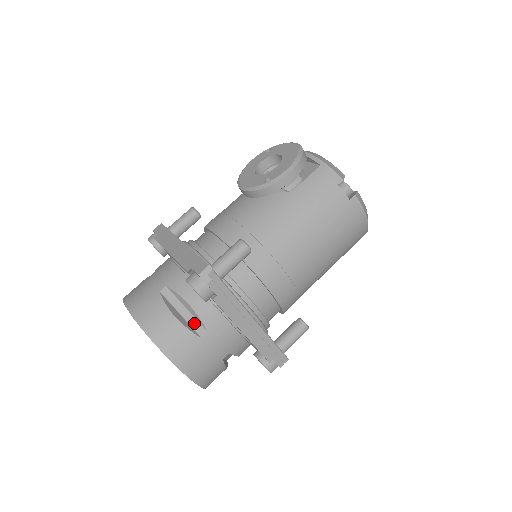
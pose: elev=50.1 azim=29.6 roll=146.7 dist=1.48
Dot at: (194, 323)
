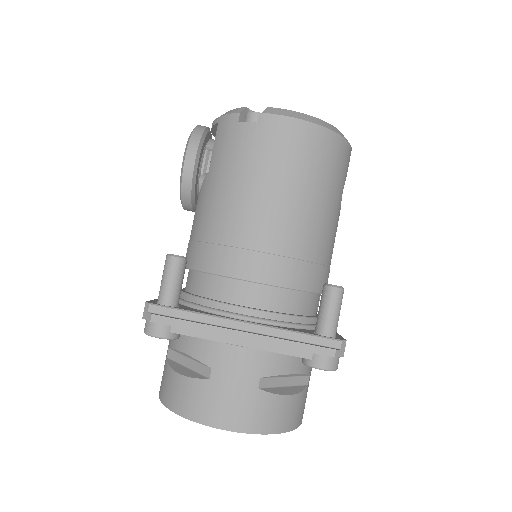
Dot at: (199, 368)
